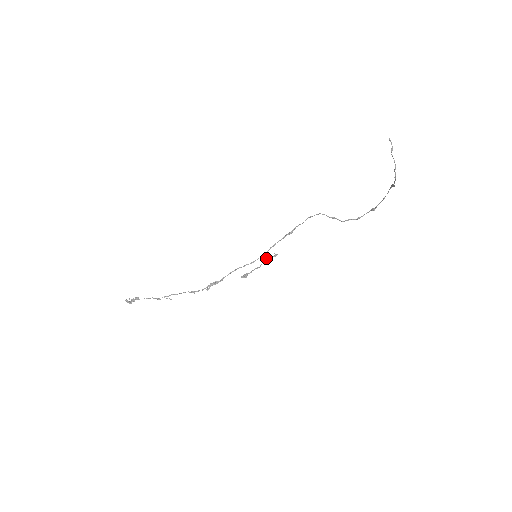
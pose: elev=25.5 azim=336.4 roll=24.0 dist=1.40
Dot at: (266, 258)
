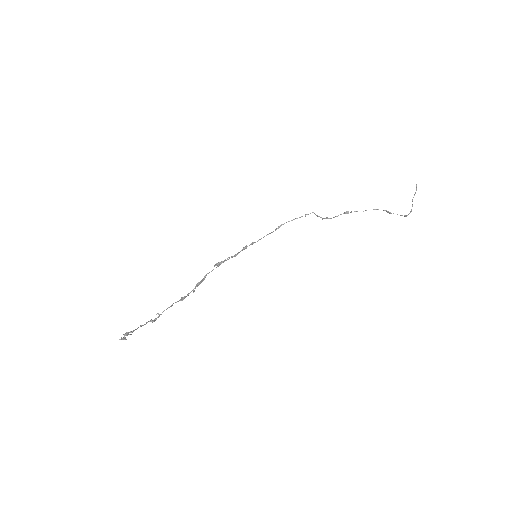
Dot at: occluded
